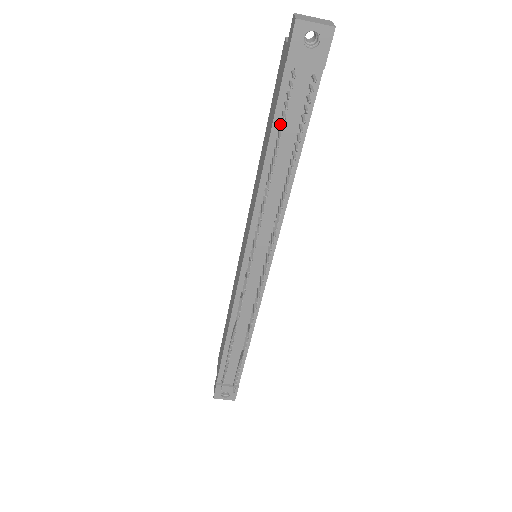
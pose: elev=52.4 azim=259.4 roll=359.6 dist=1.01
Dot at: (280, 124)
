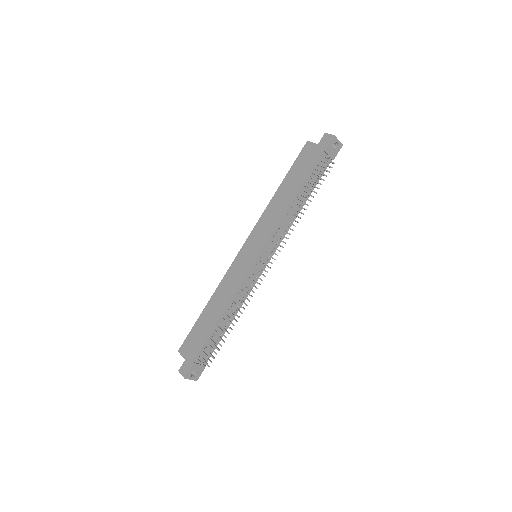
Dot at: (313, 178)
